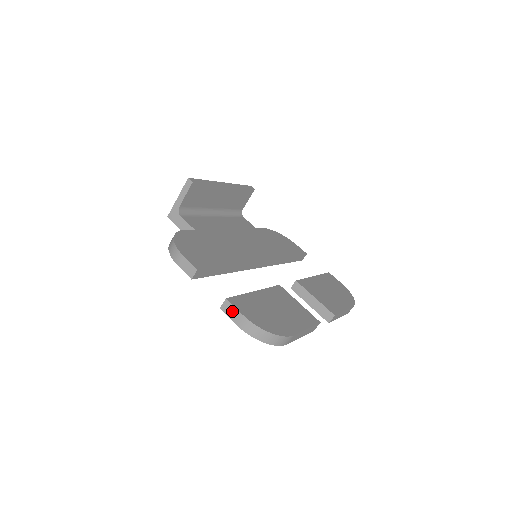
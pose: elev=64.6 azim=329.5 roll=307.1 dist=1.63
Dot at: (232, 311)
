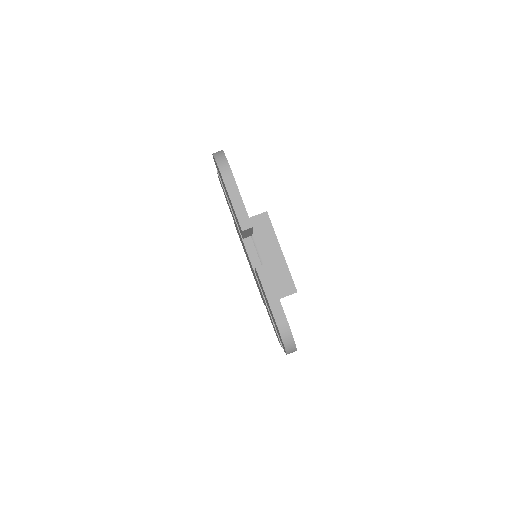
Dot at: occluded
